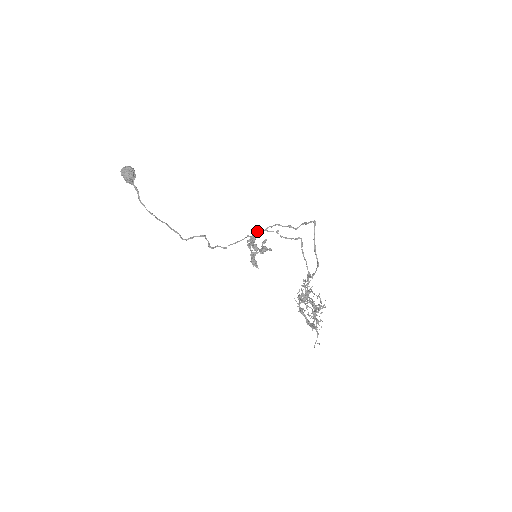
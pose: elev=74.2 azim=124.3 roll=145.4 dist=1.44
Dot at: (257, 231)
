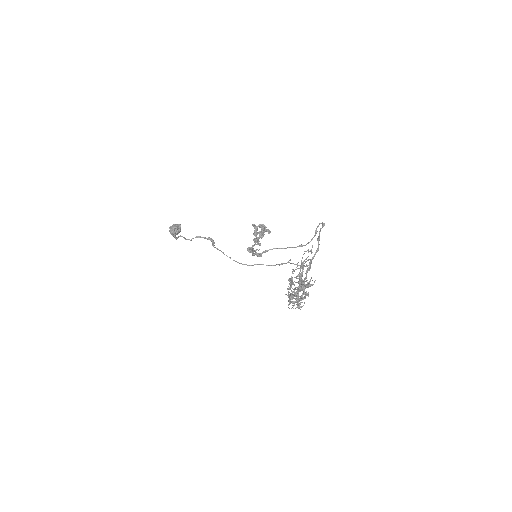
Dot at: (269, 265)
